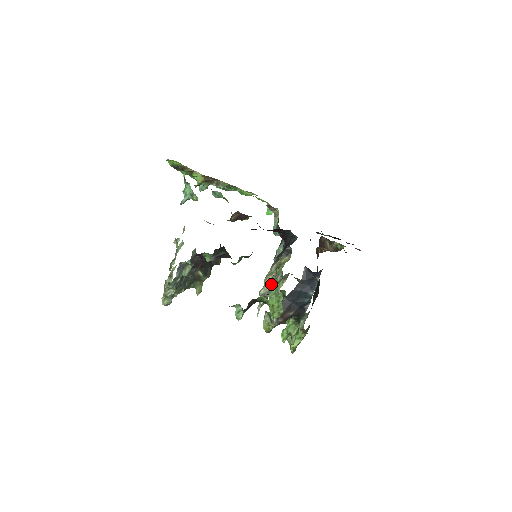
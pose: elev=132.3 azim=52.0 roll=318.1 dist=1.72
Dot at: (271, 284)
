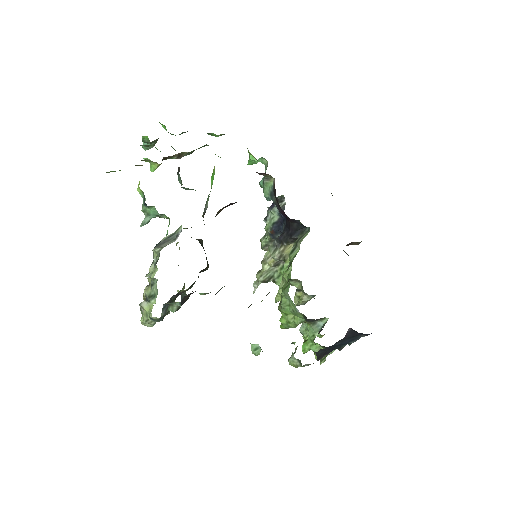
Dot at: (284, 296)
